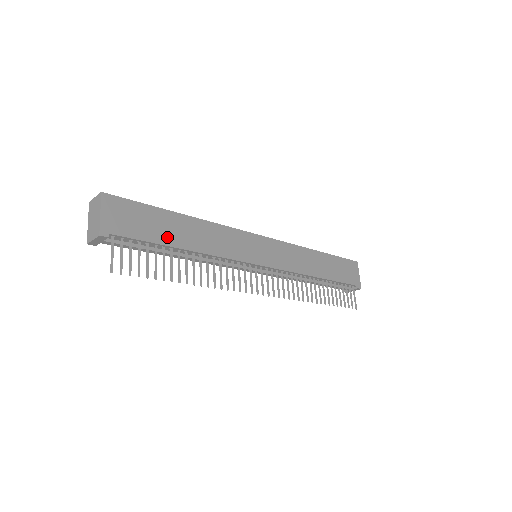
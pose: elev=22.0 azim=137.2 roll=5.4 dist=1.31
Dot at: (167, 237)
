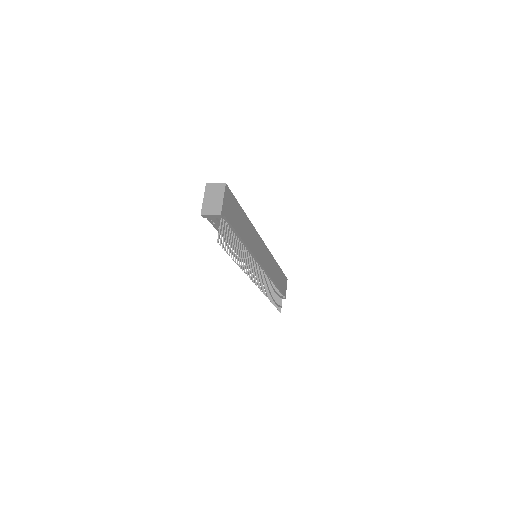
Dot at: (239, 228)
